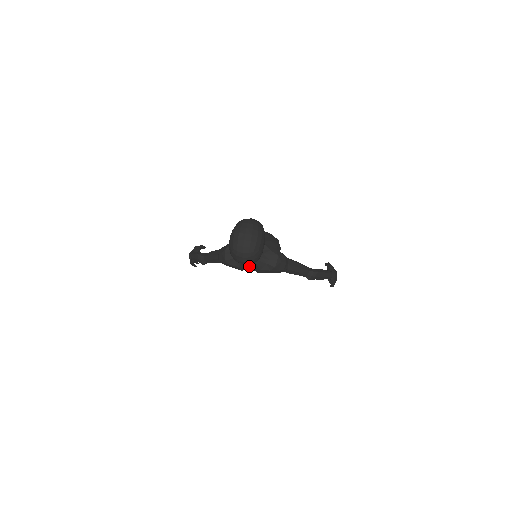
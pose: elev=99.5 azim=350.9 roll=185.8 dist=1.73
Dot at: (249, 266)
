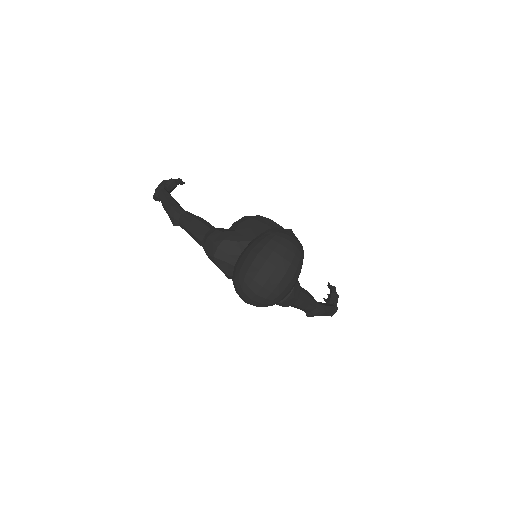
Dot at: occluded
